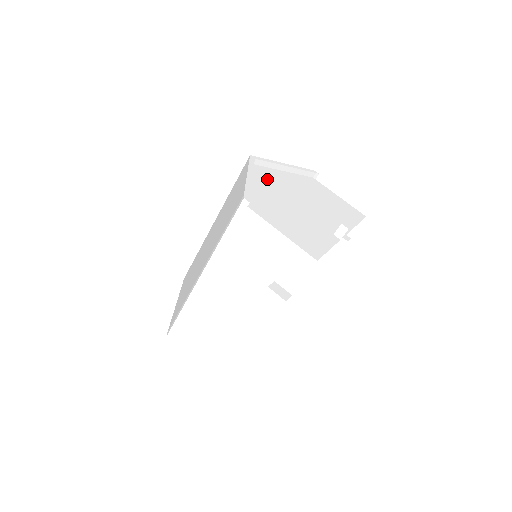
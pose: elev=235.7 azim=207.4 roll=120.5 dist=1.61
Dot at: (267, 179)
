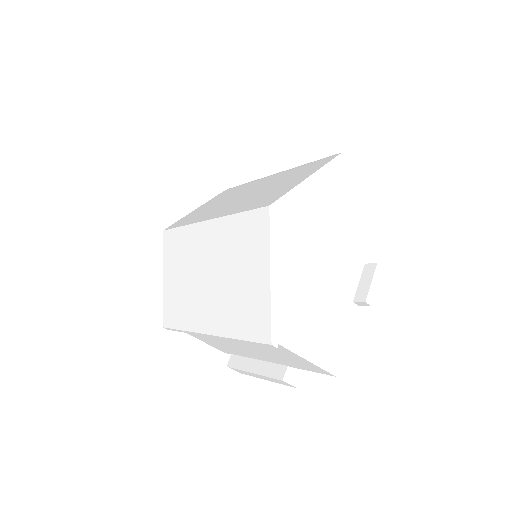
Dot at: (288, 238)
